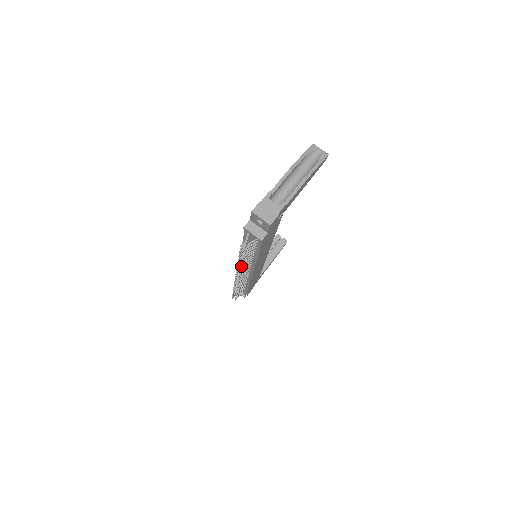
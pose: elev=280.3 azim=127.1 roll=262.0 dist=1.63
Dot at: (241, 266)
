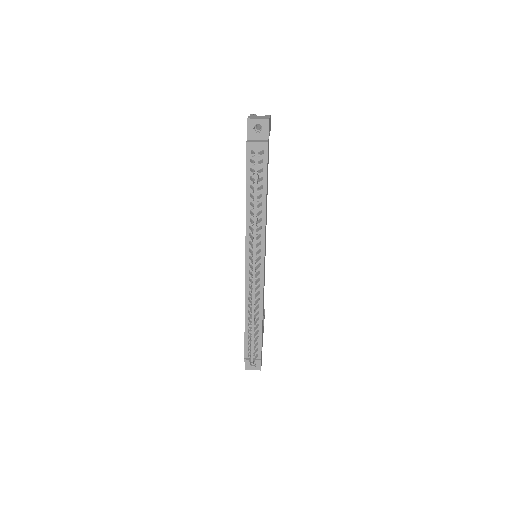
Dot at: (253, 237)
